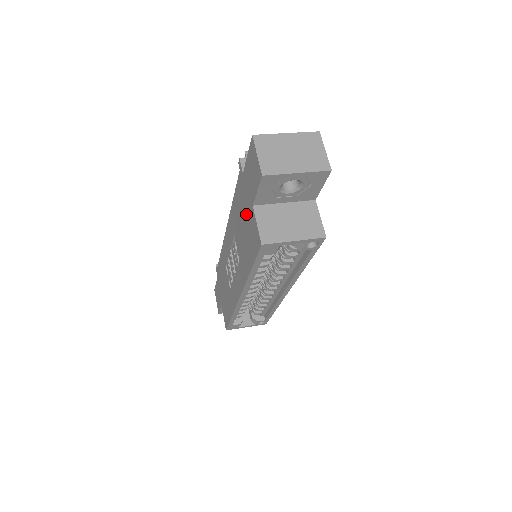
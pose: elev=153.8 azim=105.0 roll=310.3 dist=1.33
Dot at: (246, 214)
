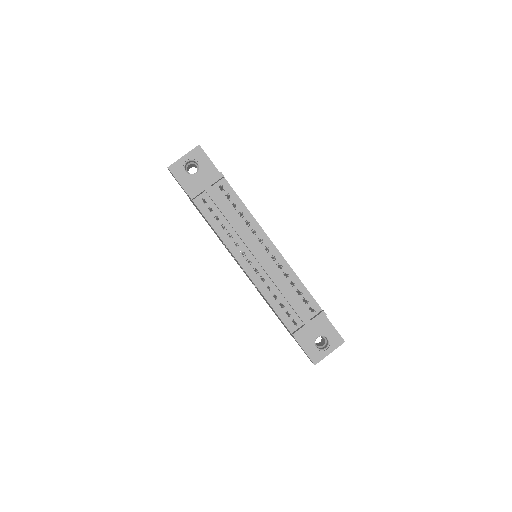
Dot at: (283, 324)
